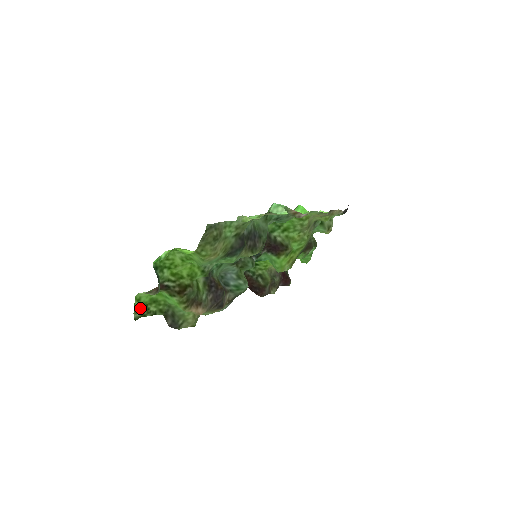
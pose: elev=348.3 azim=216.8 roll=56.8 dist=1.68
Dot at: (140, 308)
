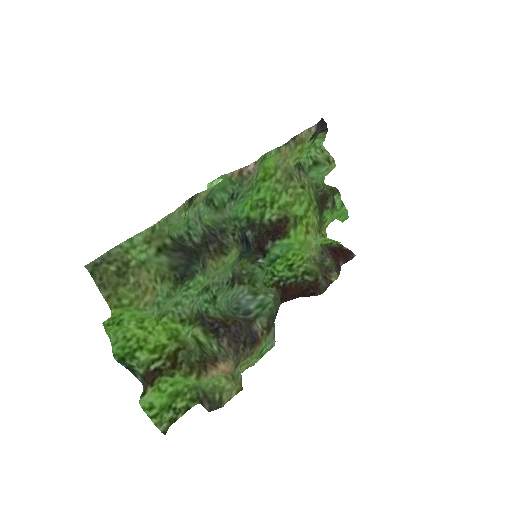
Dot at: (162, 415)
